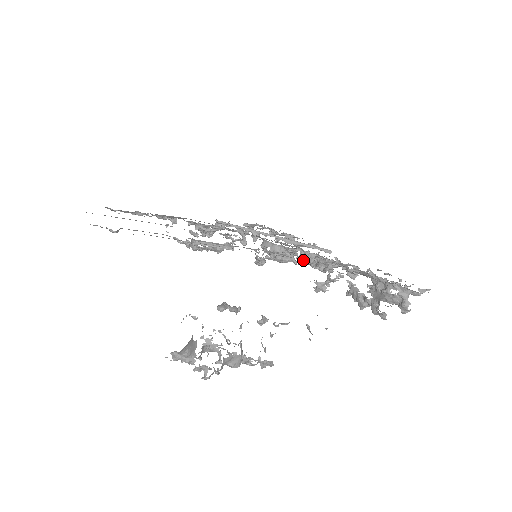
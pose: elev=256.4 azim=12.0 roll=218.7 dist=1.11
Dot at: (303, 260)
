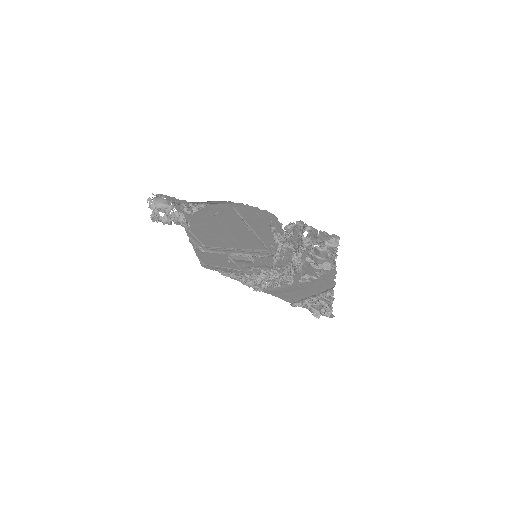
Dot at: (292, 269)
